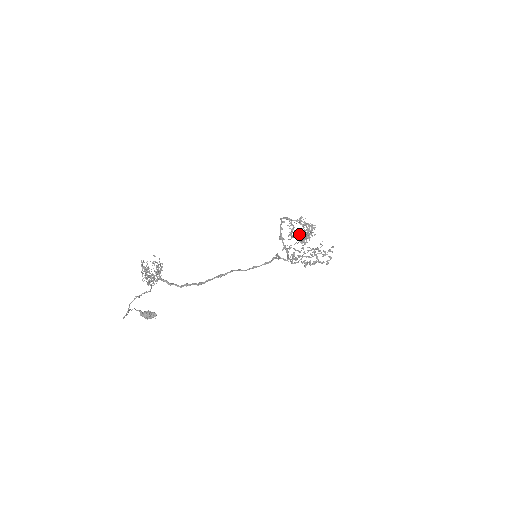
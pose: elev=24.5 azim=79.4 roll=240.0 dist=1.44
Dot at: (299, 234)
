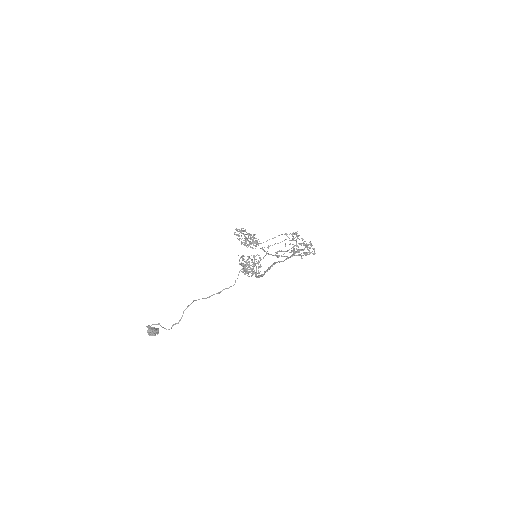
Dot at: (287, 234)
